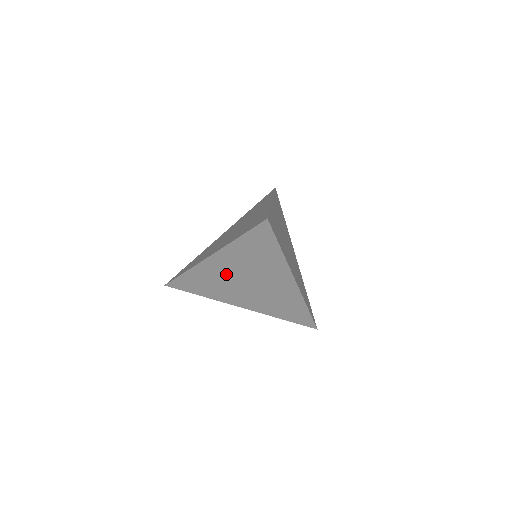
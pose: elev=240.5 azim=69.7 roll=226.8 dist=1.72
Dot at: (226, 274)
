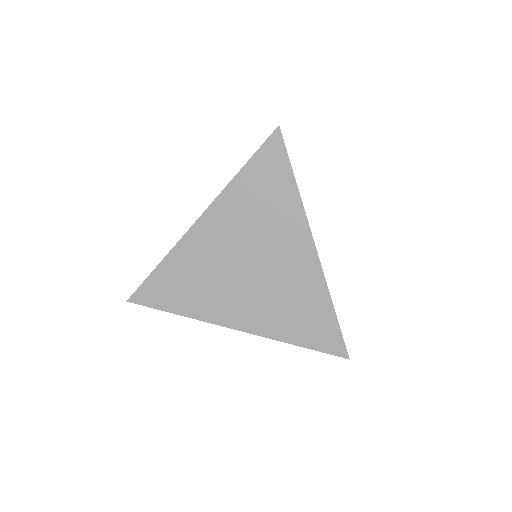
Dot at: (218, 253)
